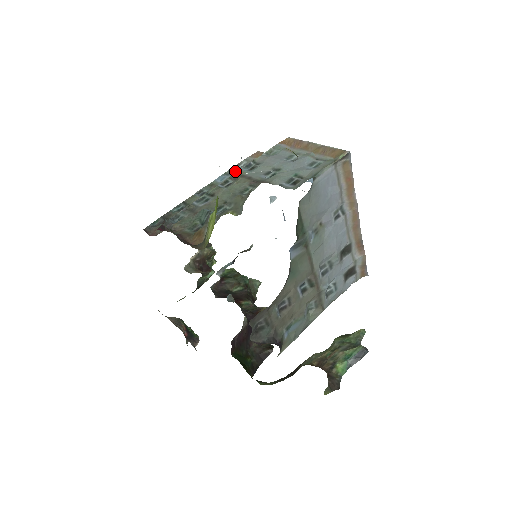
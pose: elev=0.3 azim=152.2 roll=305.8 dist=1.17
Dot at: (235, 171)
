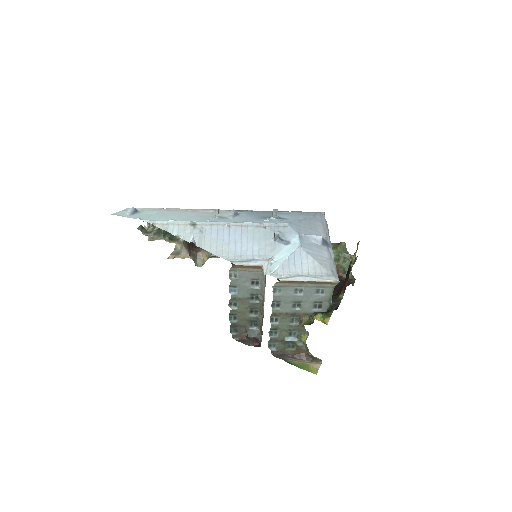
Dot at: (237, 284)
